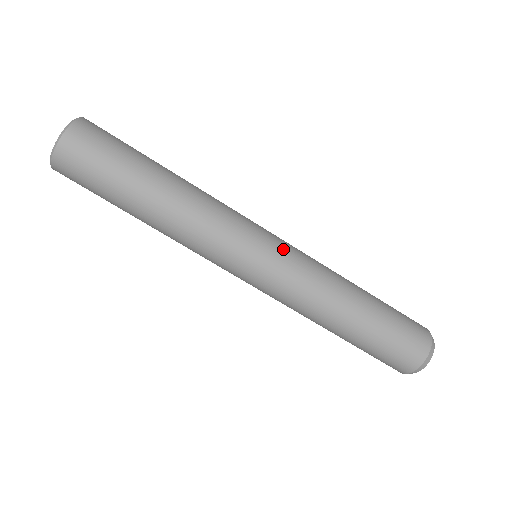
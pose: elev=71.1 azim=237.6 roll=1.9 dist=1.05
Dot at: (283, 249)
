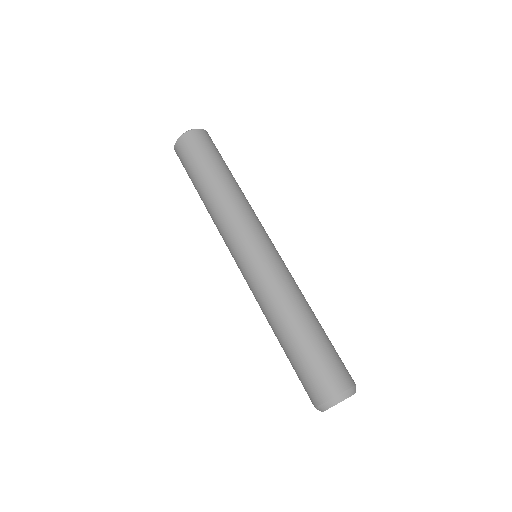
Dot at: (280, 256)
